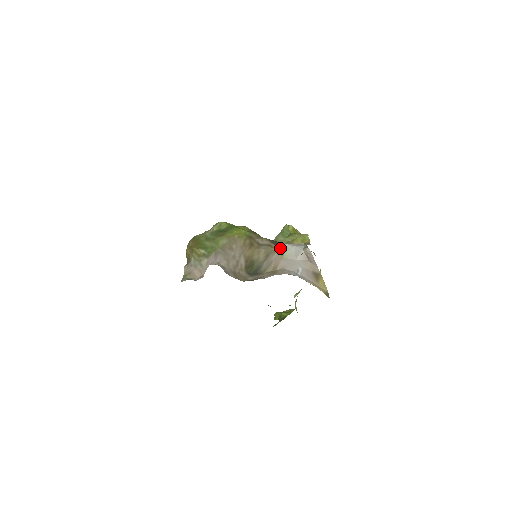
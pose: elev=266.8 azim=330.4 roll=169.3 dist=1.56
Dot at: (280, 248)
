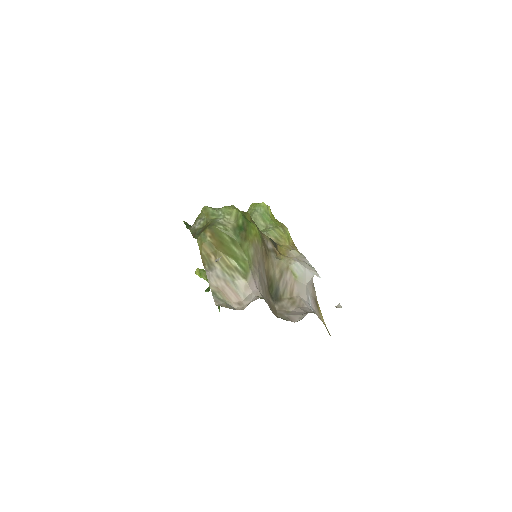
Dot at: (293, 266)
